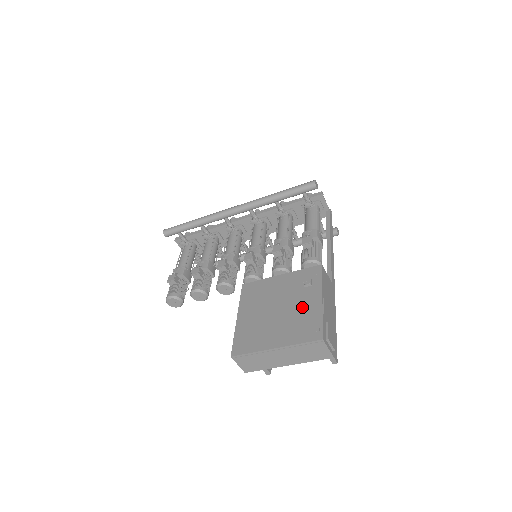
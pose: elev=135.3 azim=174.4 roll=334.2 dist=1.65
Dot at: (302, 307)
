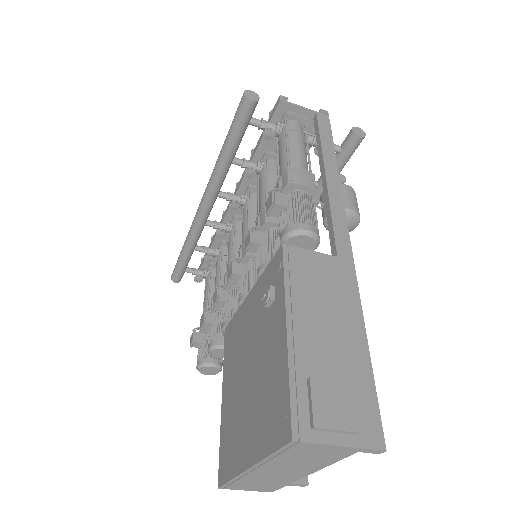
Dot at: (268, 357)
